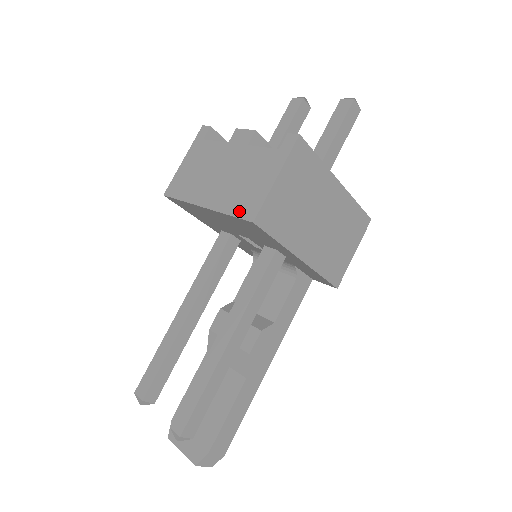
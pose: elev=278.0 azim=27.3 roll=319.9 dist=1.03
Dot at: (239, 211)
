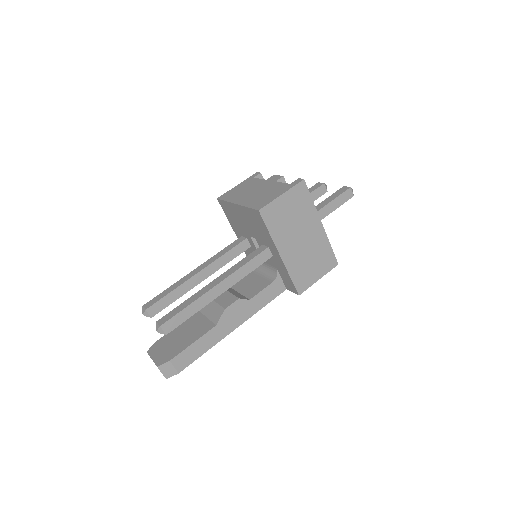
Dot at: (254, 206)
